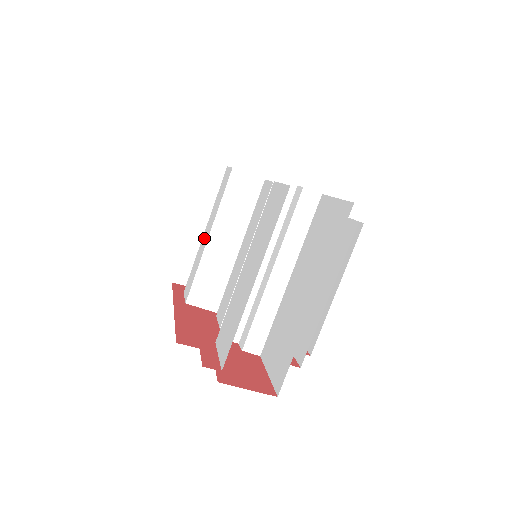
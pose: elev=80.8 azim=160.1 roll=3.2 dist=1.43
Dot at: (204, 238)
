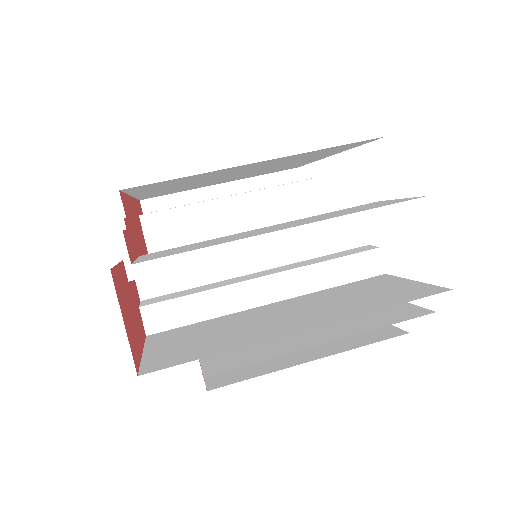
Dot at: occluded
